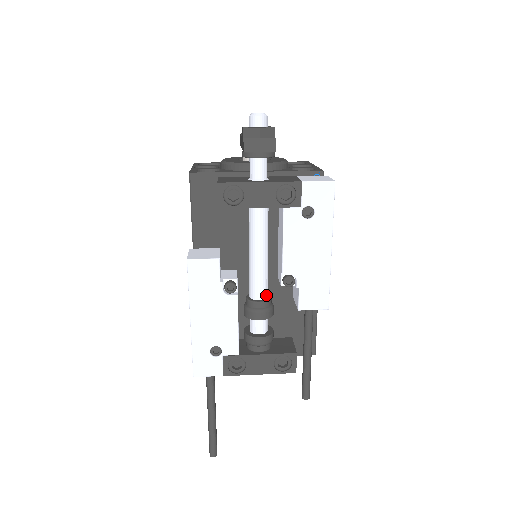
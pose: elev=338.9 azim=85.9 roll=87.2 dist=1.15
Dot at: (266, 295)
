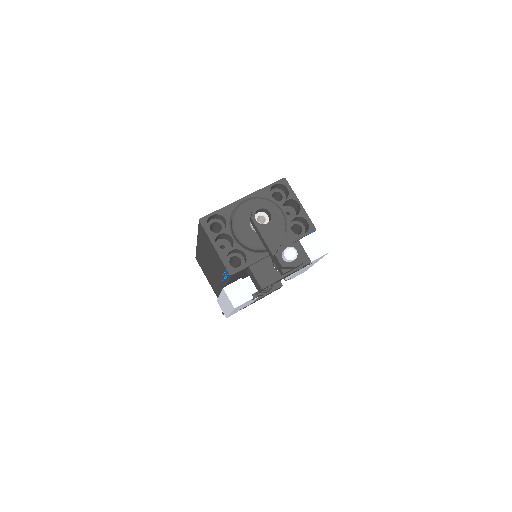
Dot at: occluded
